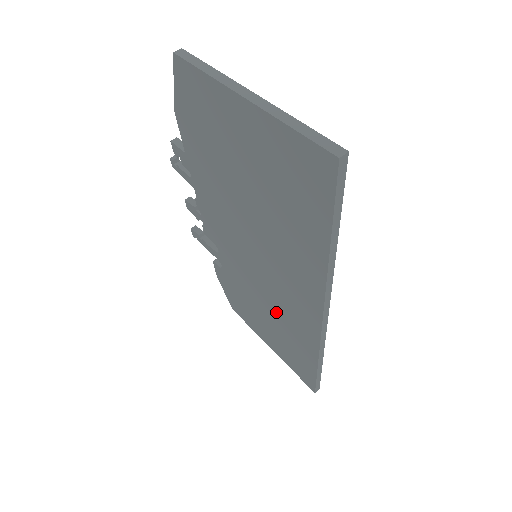
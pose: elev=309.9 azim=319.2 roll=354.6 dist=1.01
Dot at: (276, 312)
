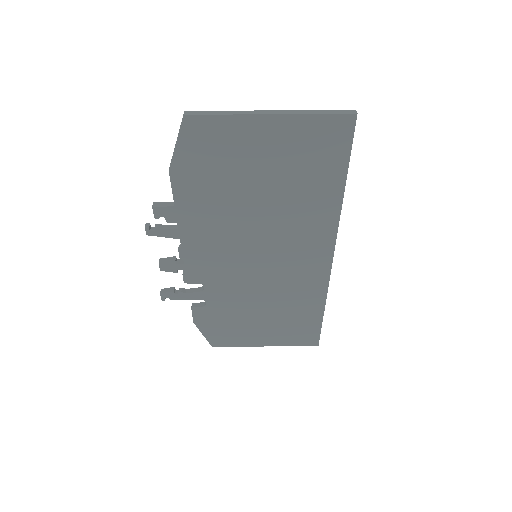
Dot at: (279, 295)
